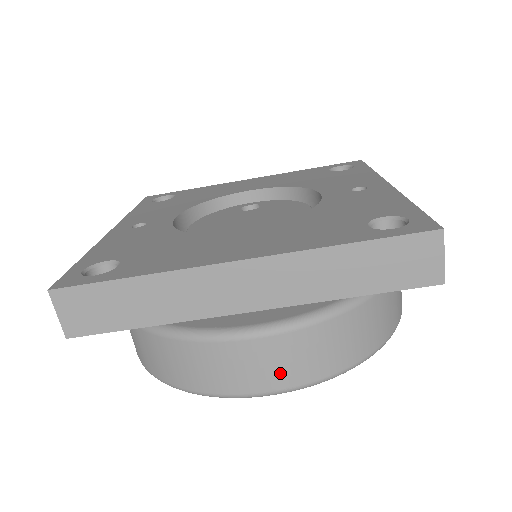
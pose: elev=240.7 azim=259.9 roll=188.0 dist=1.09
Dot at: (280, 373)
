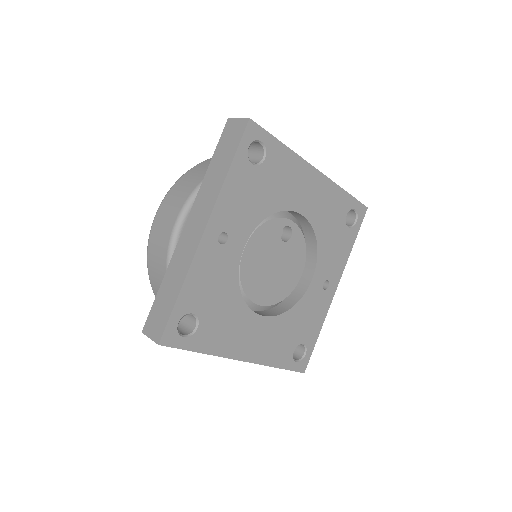
Dot at: occluded
